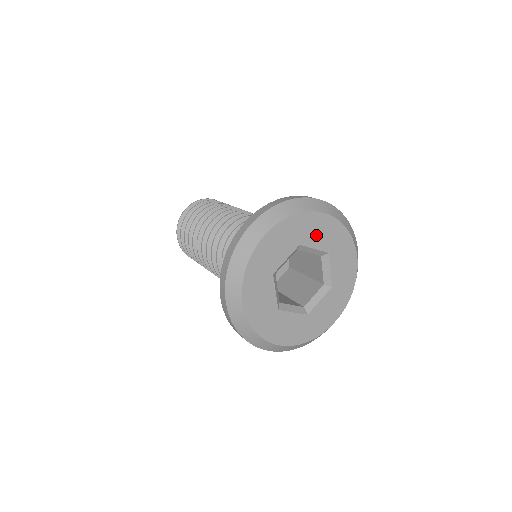
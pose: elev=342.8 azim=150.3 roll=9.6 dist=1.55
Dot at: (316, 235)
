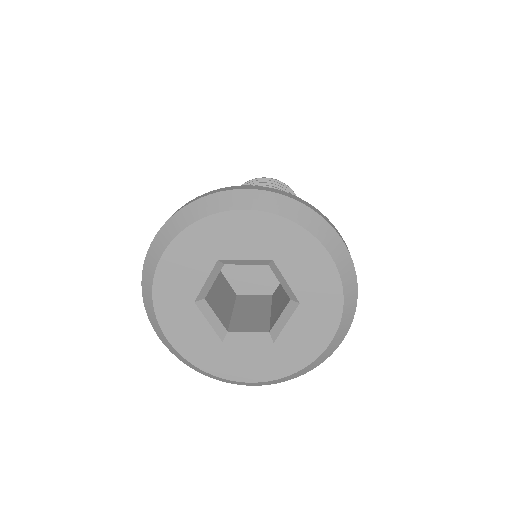
Dot at: (301, 269)
